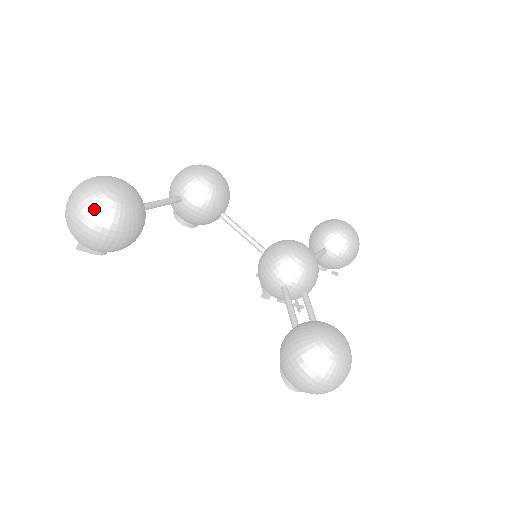
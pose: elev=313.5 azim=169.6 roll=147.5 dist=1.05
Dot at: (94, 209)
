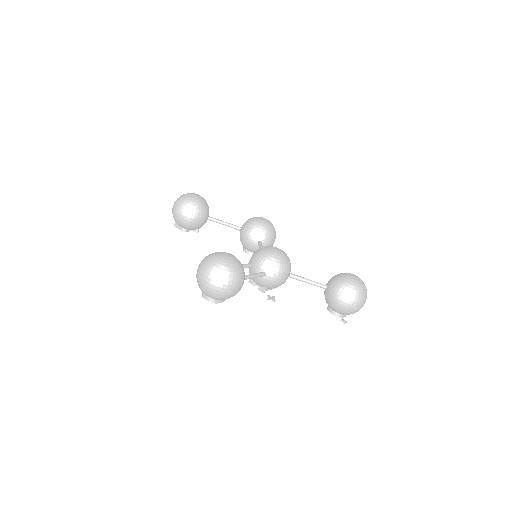
Dot at: (179, 198)
